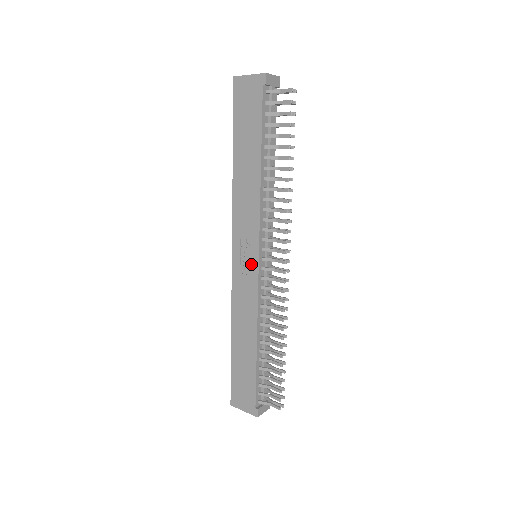
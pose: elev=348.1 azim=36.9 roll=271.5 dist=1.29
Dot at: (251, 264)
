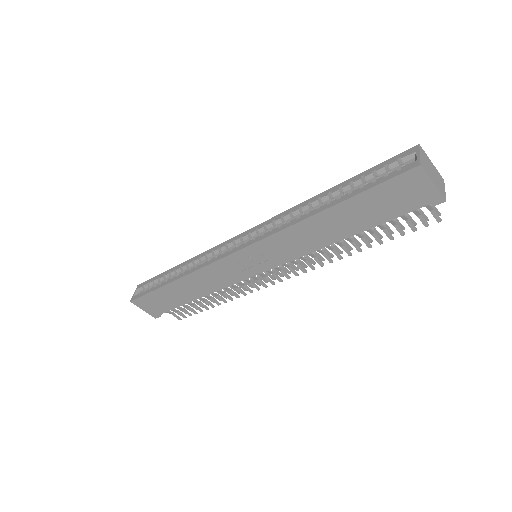
Dot at: (251, 269)
